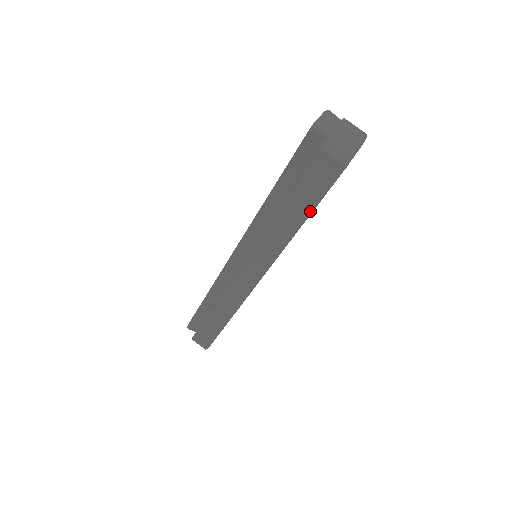
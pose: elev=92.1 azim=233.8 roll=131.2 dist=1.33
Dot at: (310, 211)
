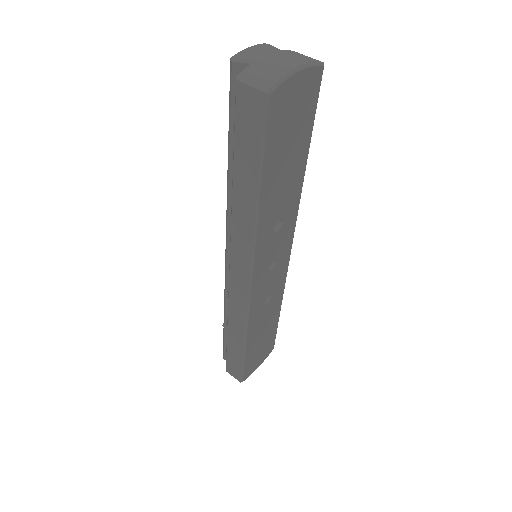
Dot at: (258, 170)
